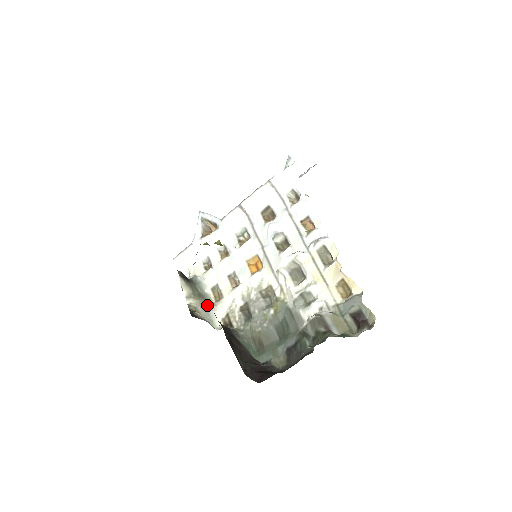
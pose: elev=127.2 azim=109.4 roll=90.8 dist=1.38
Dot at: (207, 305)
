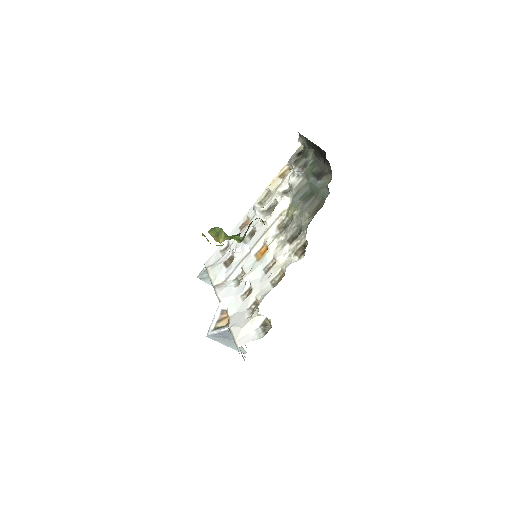
Dot at: occluded
